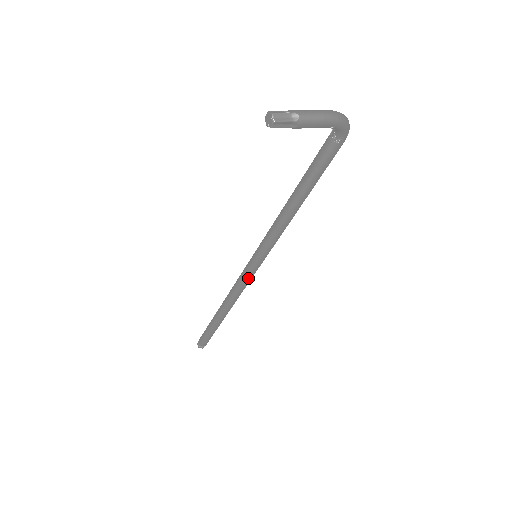
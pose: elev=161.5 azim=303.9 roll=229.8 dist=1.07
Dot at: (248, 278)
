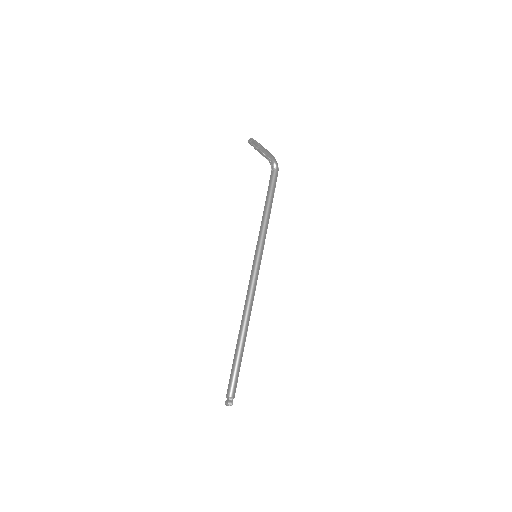
Dot at: (255, 278)
